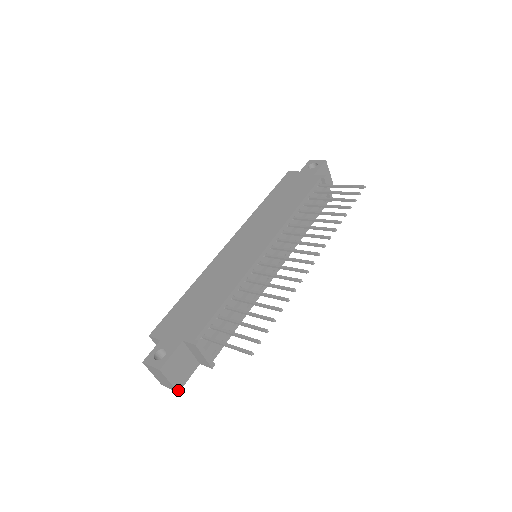
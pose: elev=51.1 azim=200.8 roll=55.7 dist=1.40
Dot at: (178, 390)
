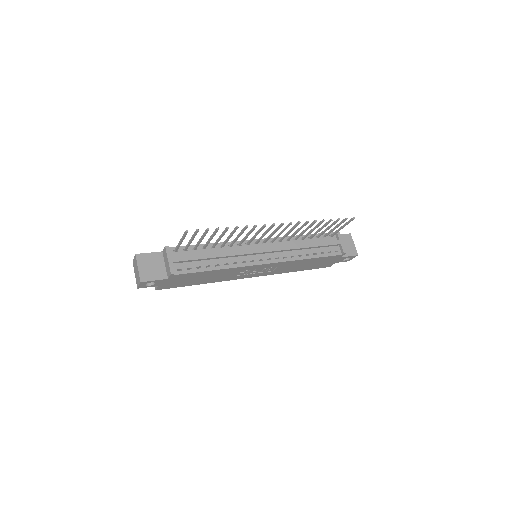
Dot at: (141, 280)
